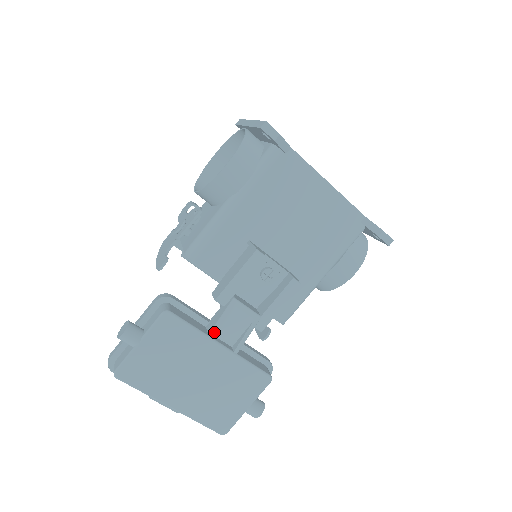
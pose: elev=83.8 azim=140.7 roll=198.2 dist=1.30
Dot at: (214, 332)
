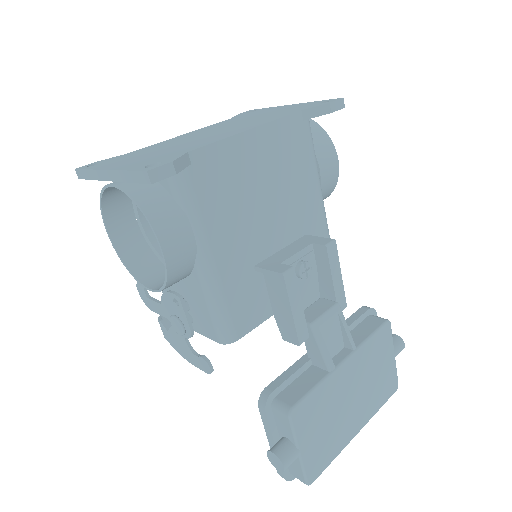
Dot at: (329, 364)
